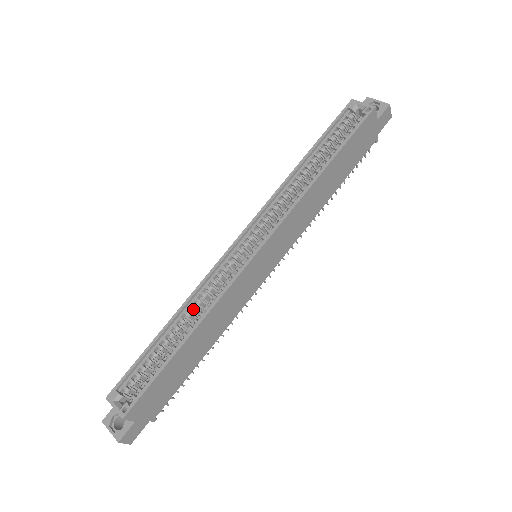
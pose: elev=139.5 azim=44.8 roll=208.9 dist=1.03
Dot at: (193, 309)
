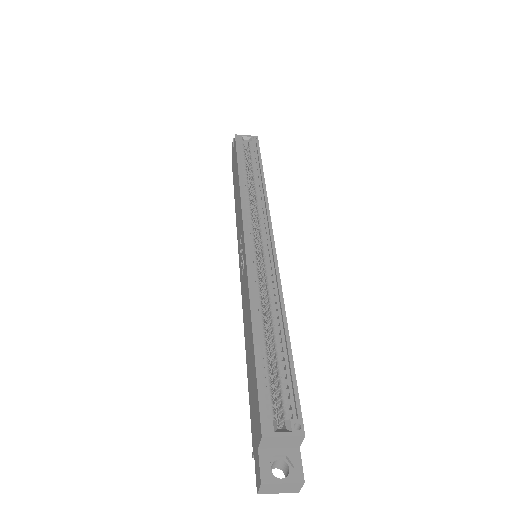
Dot at: (261, 306)
